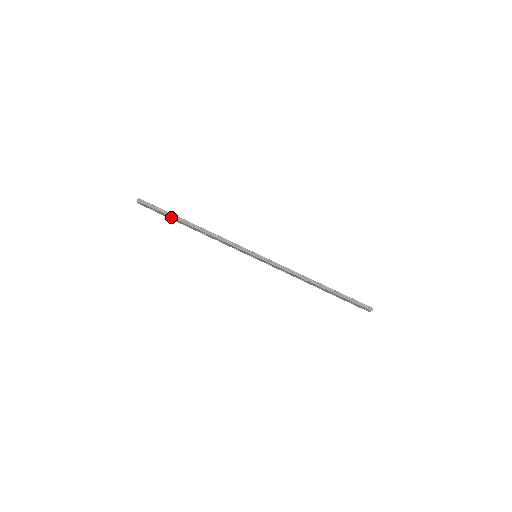
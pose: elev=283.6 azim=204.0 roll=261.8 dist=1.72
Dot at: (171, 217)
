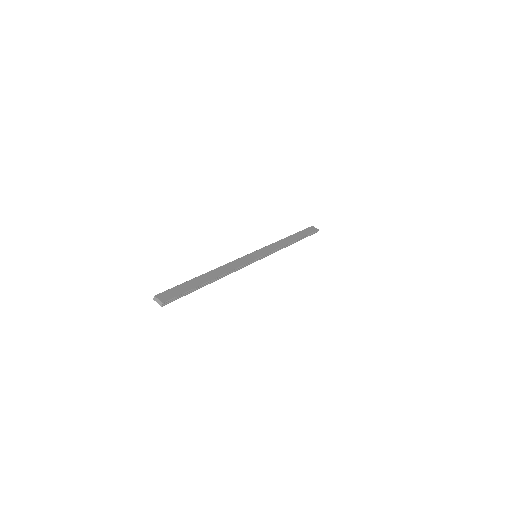
Dot at: (194, 289)
